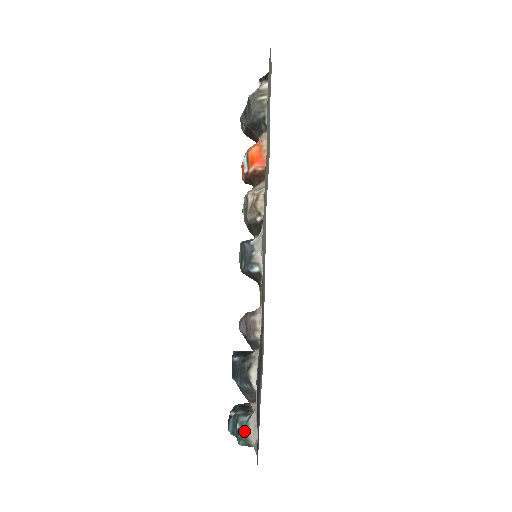
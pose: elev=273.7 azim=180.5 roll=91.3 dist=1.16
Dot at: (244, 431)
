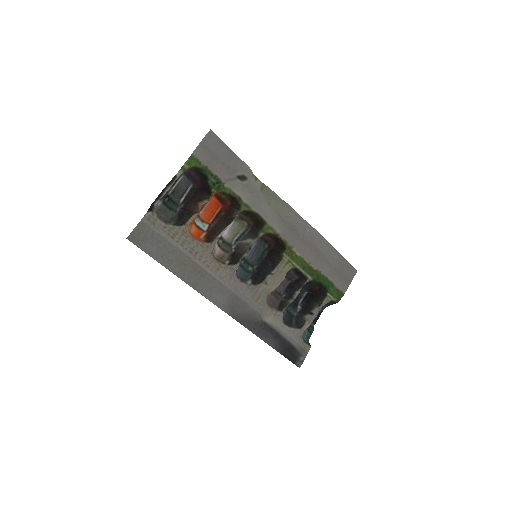
Dot at: (304, 340)
